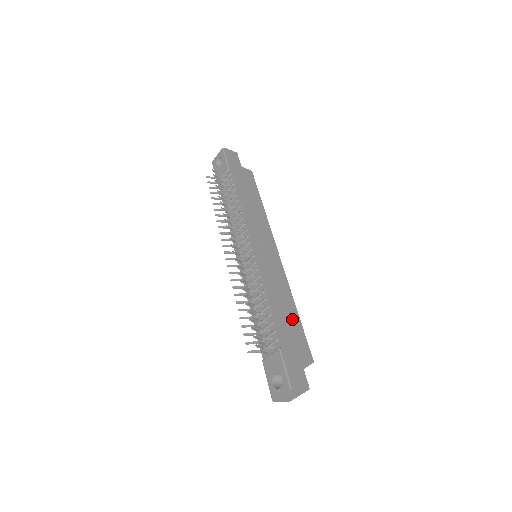
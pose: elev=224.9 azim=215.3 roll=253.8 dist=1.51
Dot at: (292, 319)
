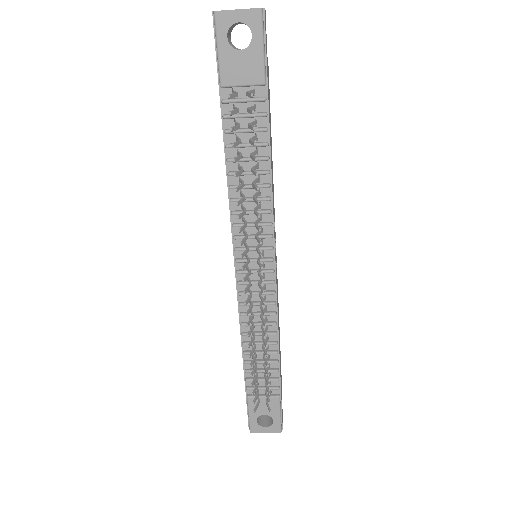
Dot at: occluded
